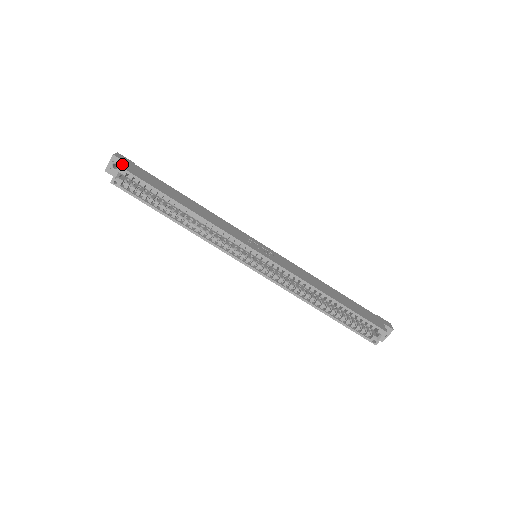
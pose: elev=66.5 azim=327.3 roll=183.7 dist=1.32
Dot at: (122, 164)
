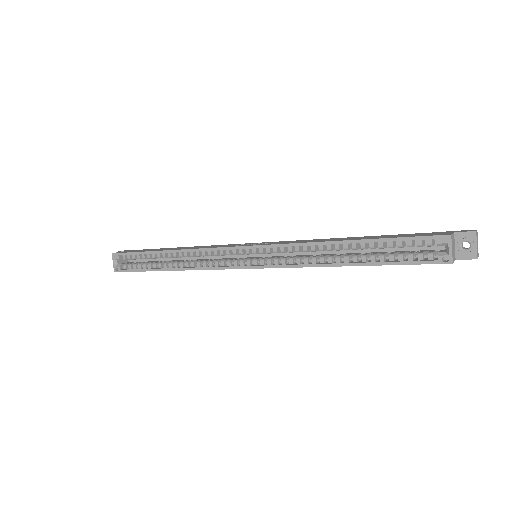
Dot at: (118, 252)
